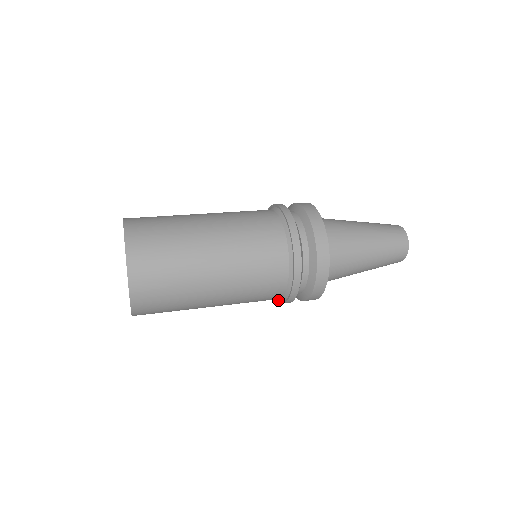
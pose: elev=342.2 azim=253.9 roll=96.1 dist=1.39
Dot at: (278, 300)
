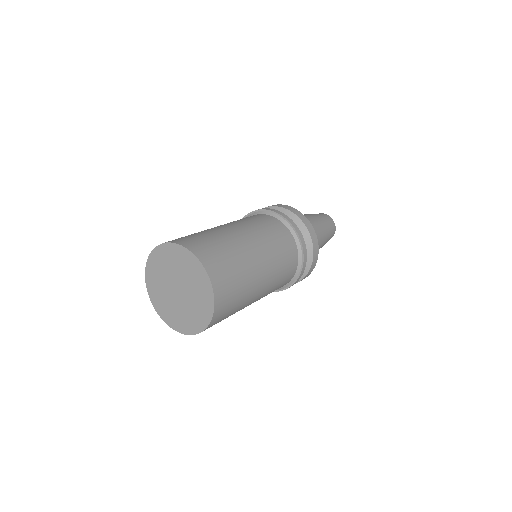
Dot at: occluded
